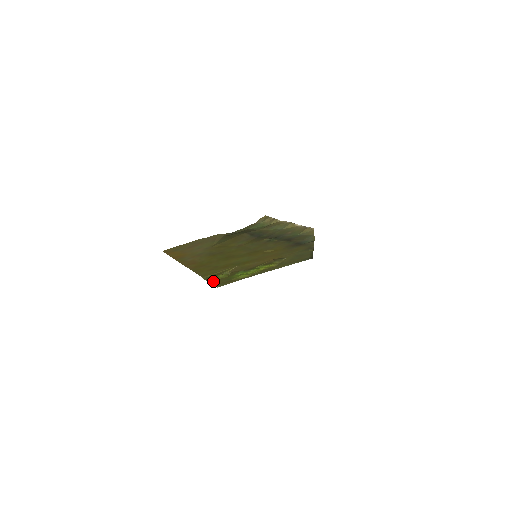
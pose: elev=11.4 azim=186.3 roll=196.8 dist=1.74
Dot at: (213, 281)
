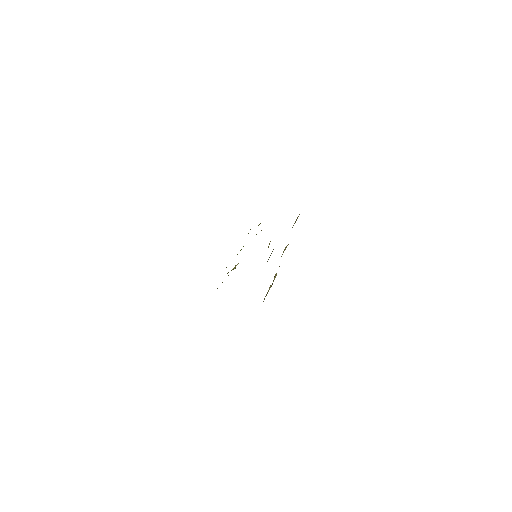
Dot at: occluded
